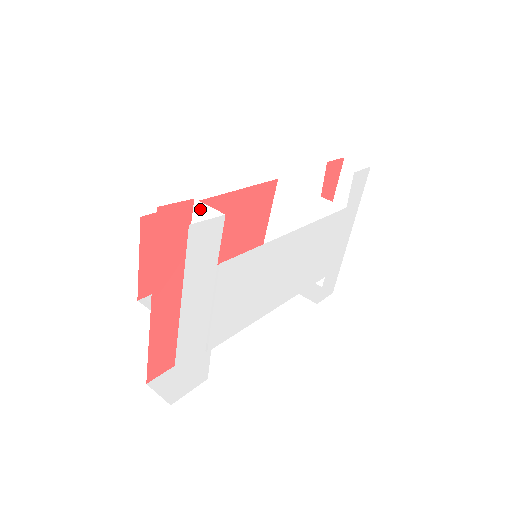
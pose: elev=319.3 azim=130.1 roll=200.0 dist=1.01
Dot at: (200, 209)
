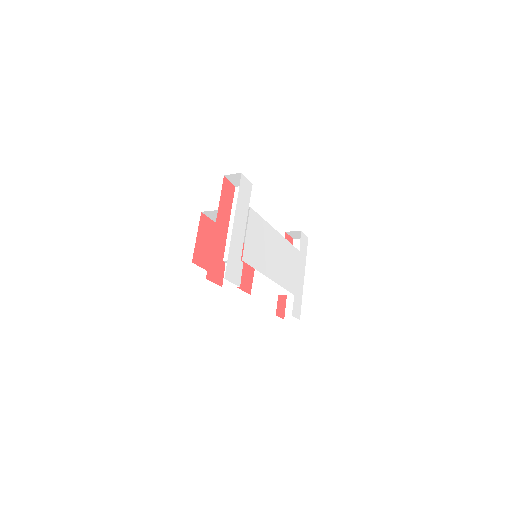
Dot at: occluded
